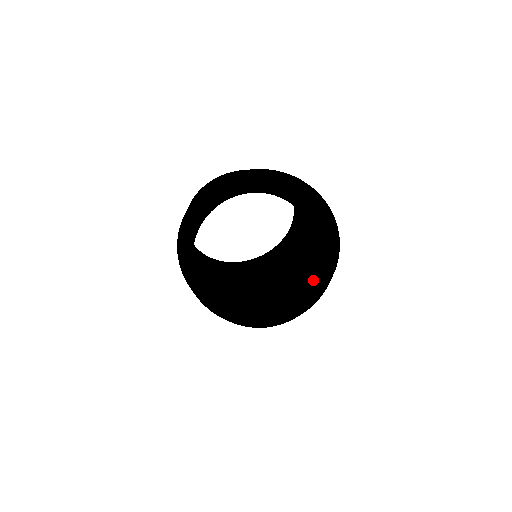
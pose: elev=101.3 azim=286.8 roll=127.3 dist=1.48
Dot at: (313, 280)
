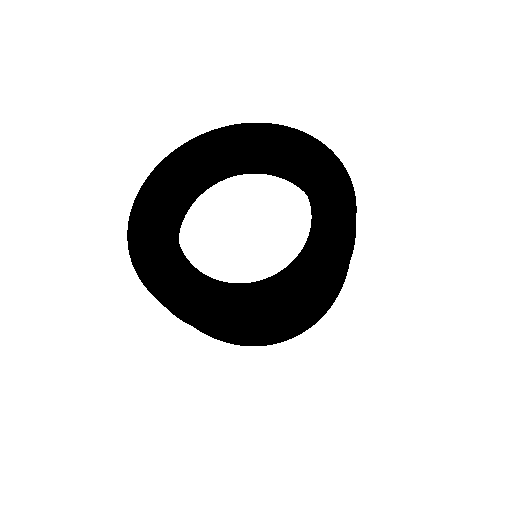
Dot at: occluded
